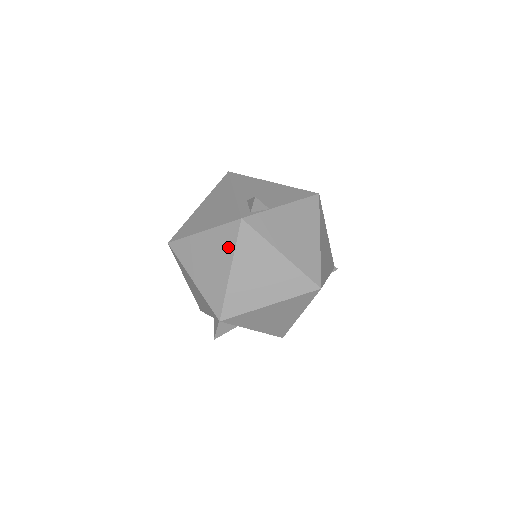
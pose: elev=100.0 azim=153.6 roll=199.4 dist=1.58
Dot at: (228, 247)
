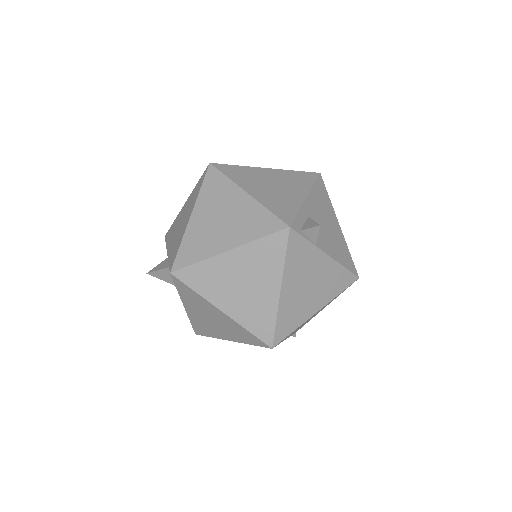
Dot at: (251, 232)
